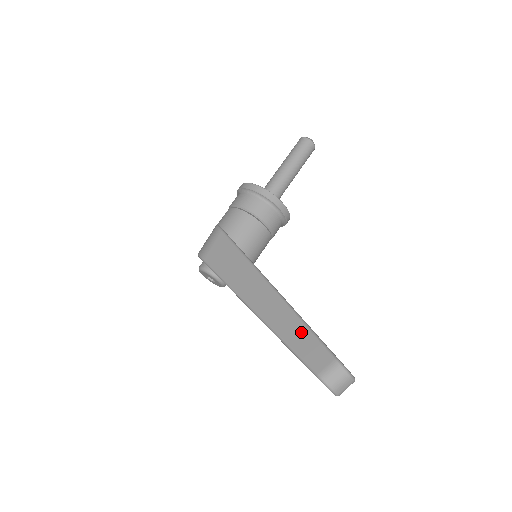
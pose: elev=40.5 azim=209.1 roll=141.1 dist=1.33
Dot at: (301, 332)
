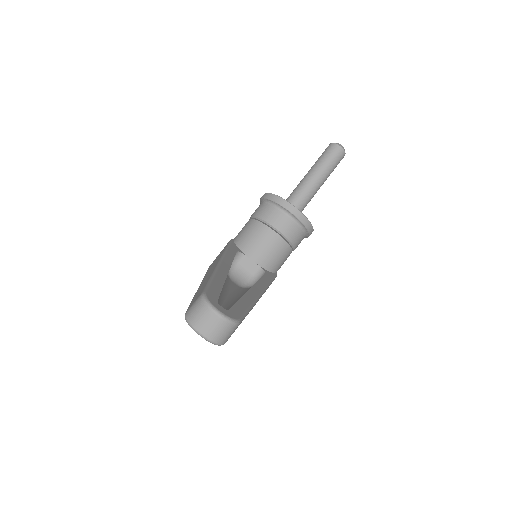
Dot at: (204, 284)
